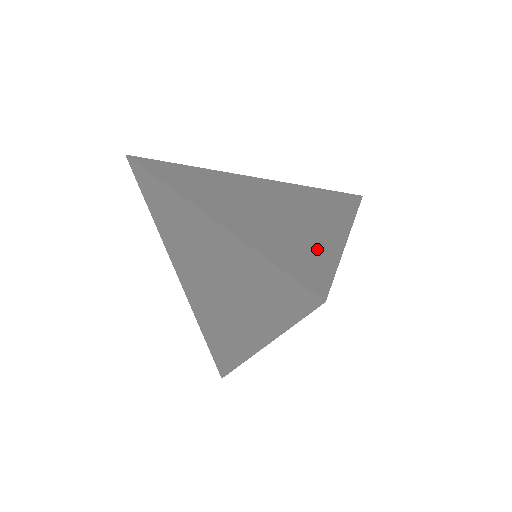
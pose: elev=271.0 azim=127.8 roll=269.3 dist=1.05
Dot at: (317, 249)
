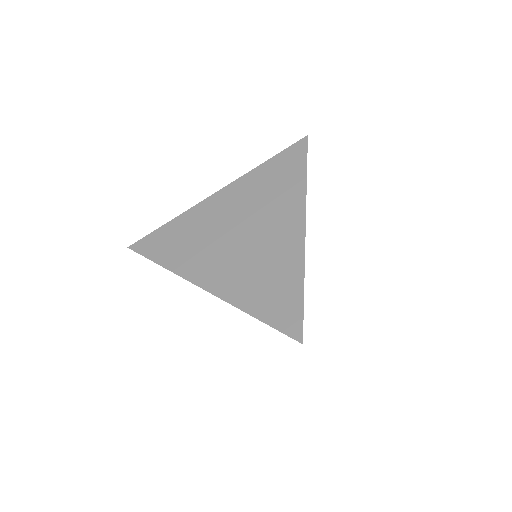
Dot at: (286, 276)
